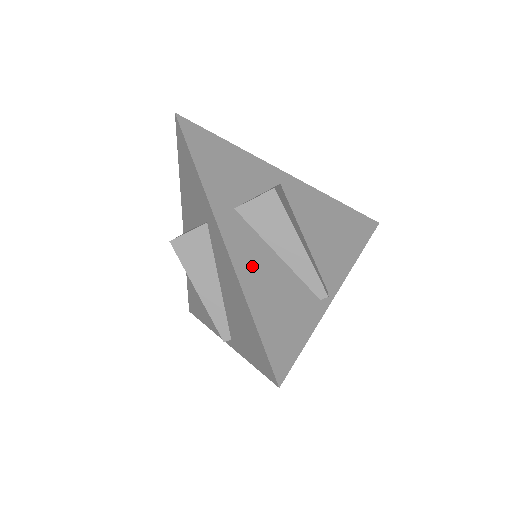
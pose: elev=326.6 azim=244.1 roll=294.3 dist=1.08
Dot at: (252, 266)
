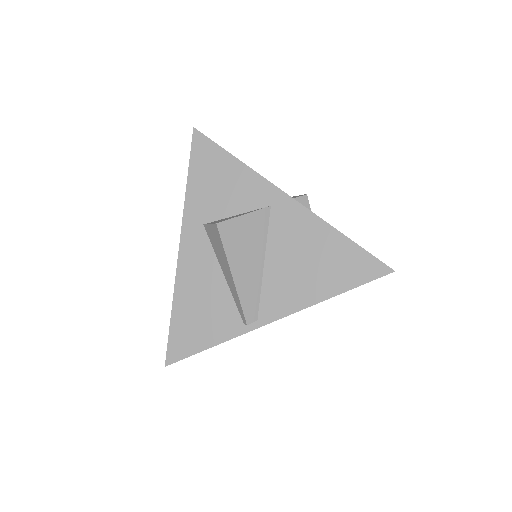
Dot at: (193, 276)
